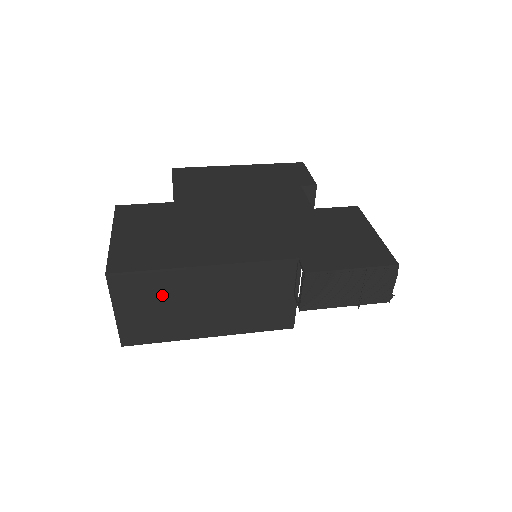
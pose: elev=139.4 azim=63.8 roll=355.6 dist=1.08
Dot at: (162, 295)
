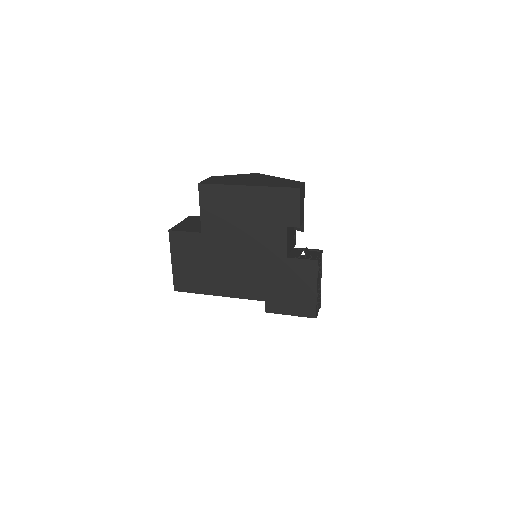
Dot at: occluded
